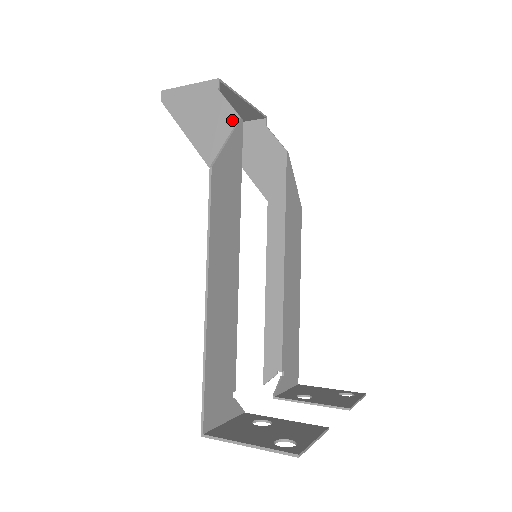
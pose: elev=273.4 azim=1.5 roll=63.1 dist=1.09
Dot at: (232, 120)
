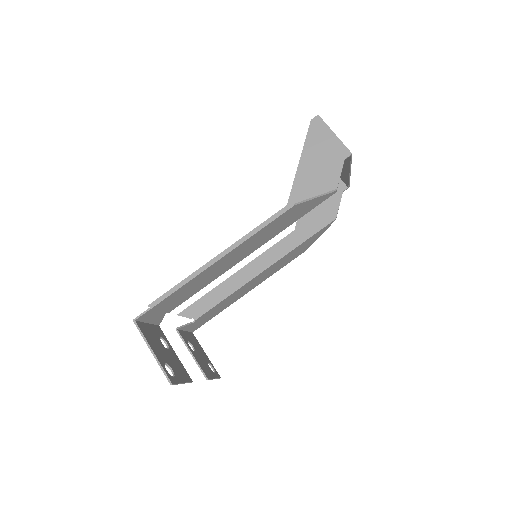
Dot at: (331, 184)
